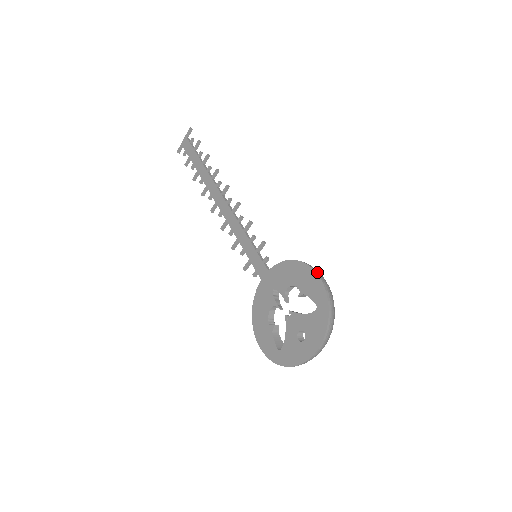
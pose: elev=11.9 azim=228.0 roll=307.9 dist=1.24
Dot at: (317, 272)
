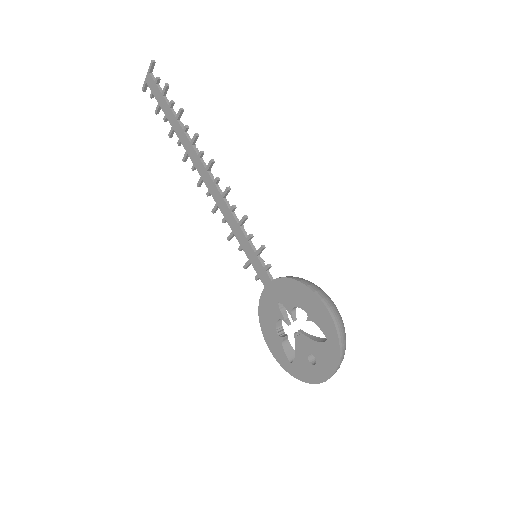
Dot at: (325, 303)
